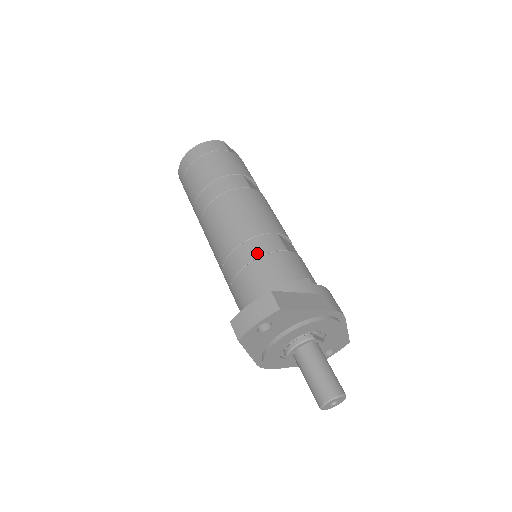
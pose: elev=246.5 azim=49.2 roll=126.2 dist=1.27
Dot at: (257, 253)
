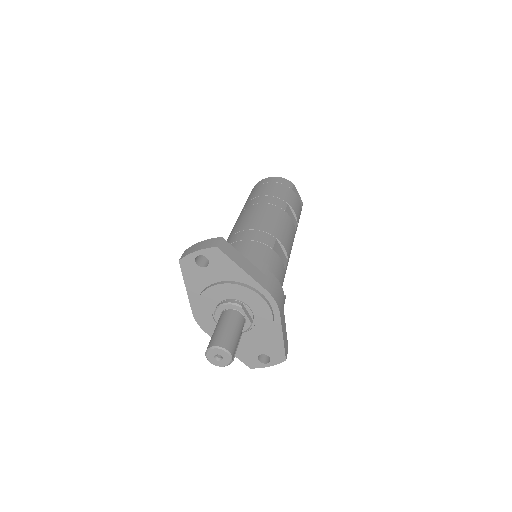
Dot at: (248, 237)
